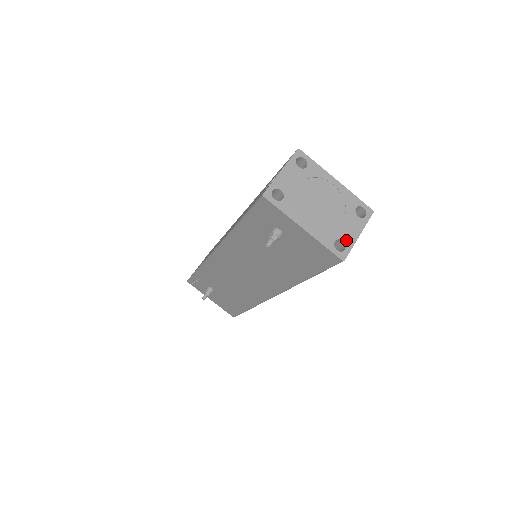
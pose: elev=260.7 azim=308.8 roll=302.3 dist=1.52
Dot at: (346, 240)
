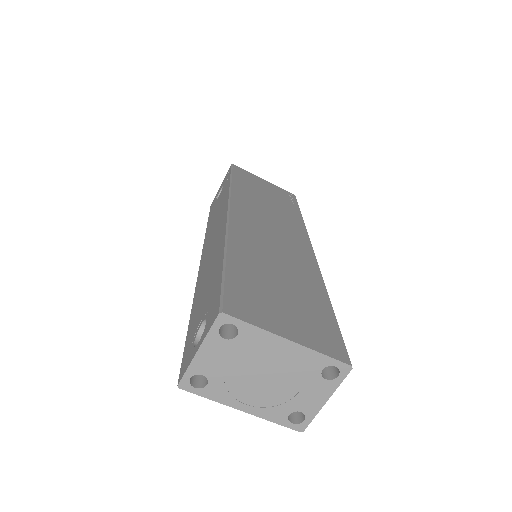
Dot at: (306, 410)
